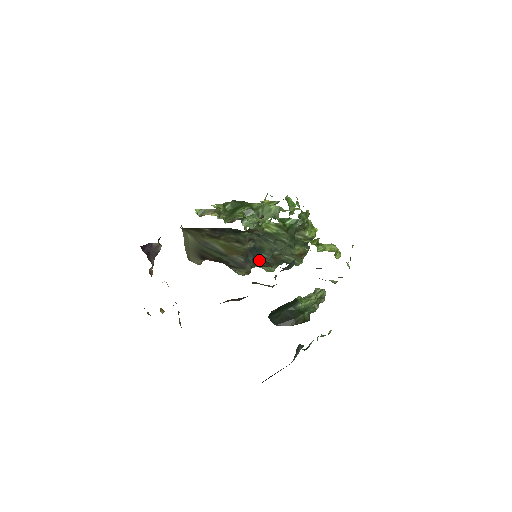
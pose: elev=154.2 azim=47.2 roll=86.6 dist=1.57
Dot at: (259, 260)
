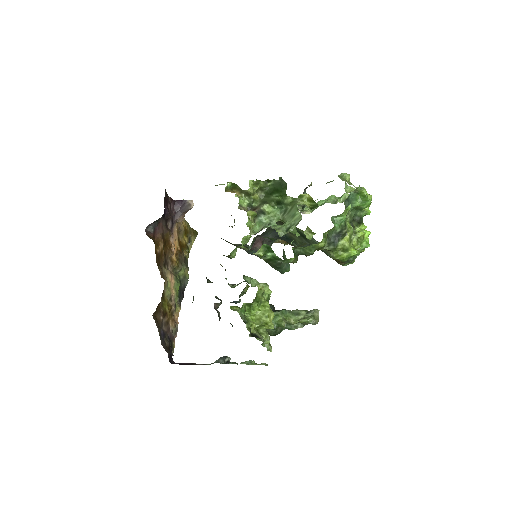
Dot at: (292, 245)
